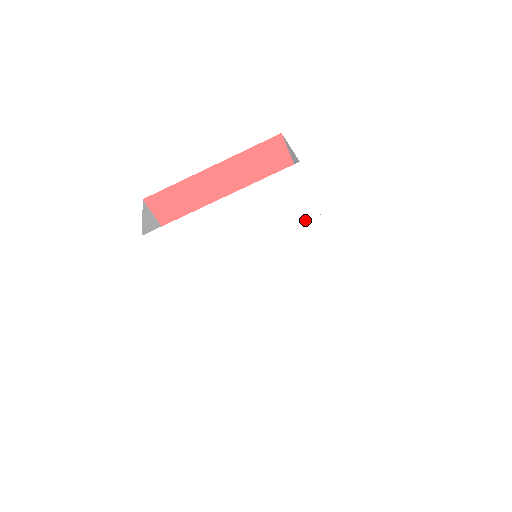
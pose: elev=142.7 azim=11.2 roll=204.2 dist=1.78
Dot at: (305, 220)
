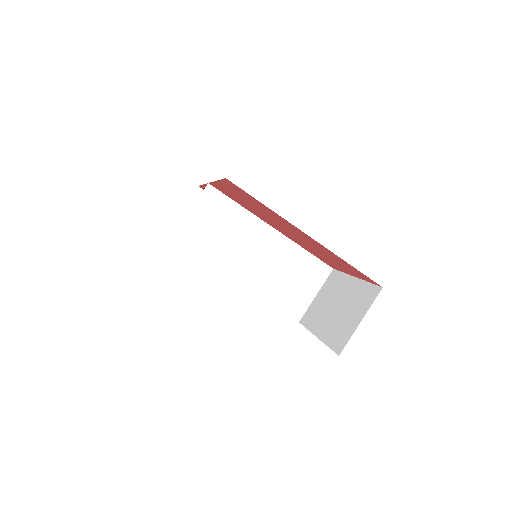
Dot at: occluded
